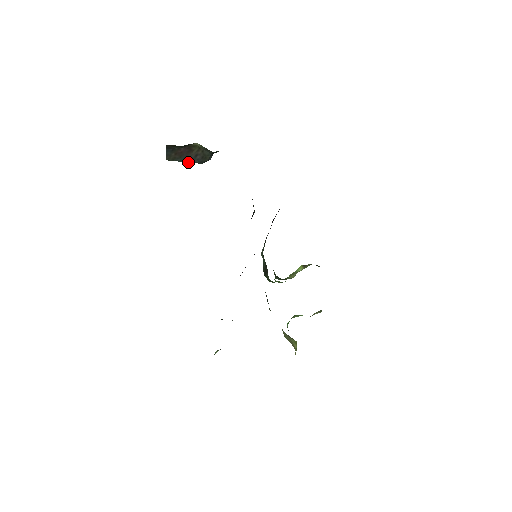
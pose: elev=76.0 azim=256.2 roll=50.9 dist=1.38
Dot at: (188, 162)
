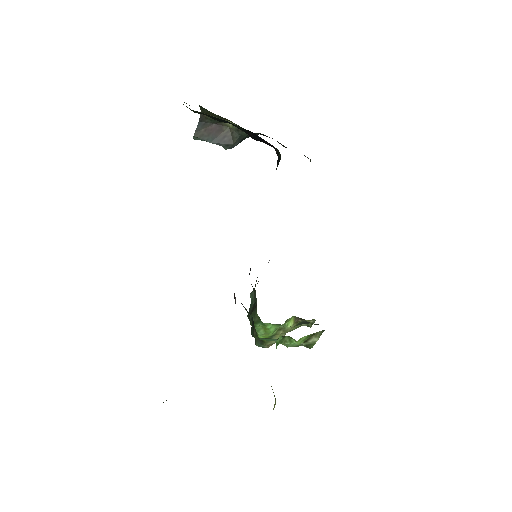
Dot at: (214, 143)
